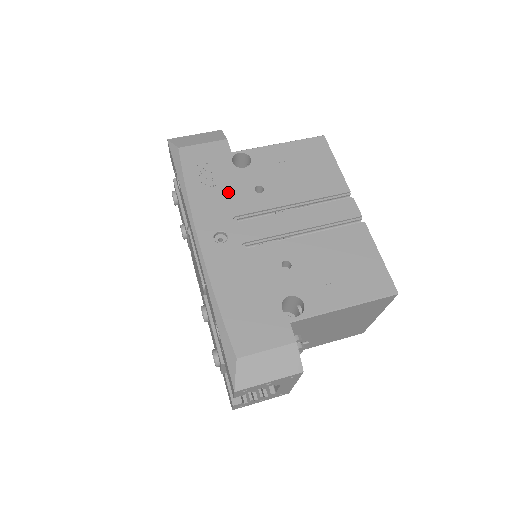
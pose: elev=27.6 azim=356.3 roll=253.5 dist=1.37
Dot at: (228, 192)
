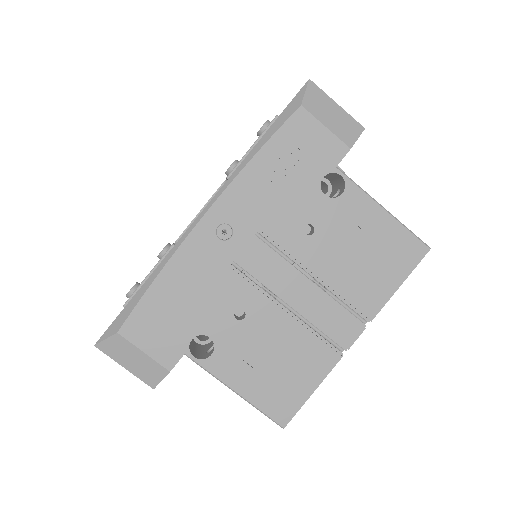
Dot at: (282, 201)
